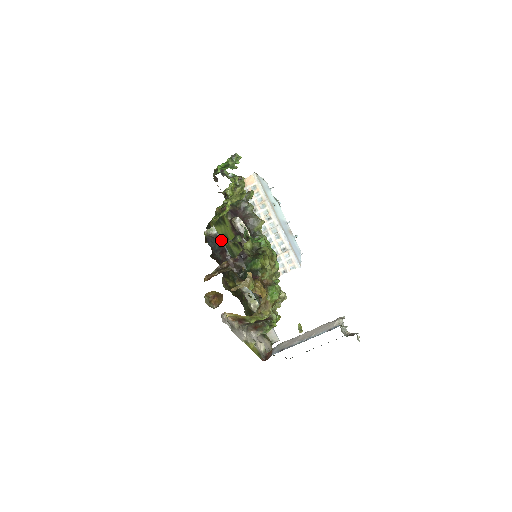
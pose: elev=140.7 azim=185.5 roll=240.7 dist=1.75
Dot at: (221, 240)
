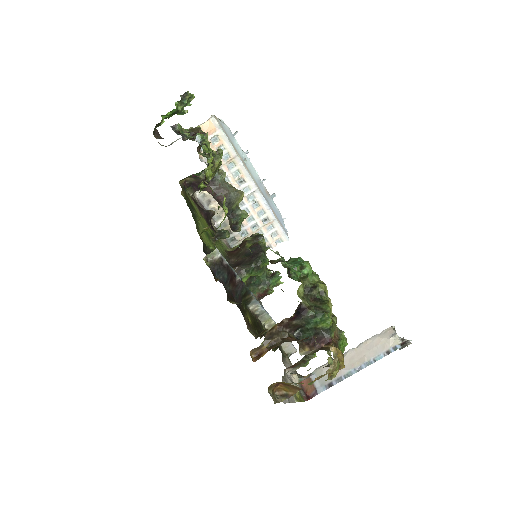
Dot at: (228, 263)
